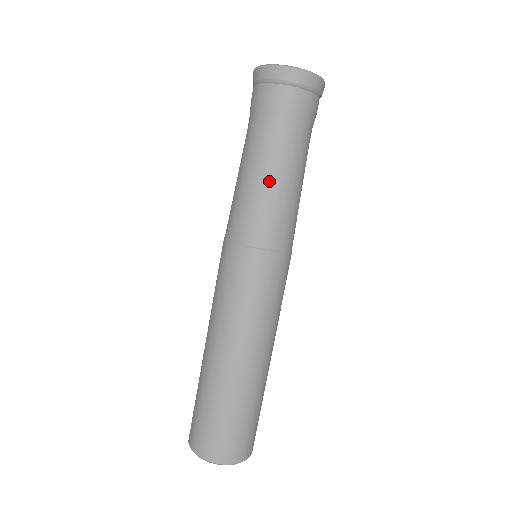
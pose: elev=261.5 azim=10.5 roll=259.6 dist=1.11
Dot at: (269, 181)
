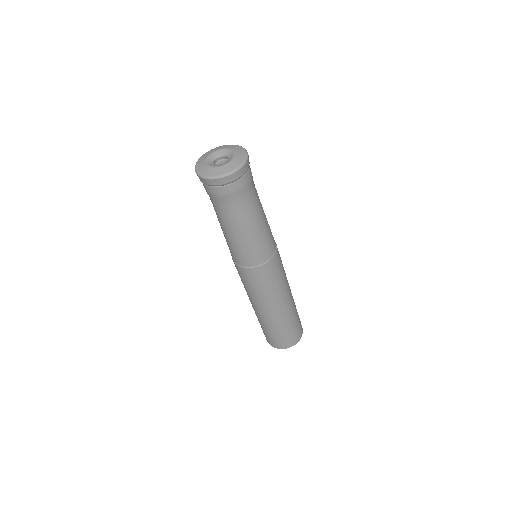
Dot at: (230, 235)
